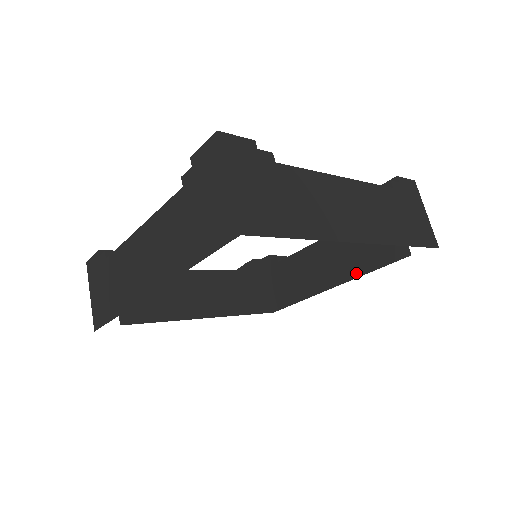
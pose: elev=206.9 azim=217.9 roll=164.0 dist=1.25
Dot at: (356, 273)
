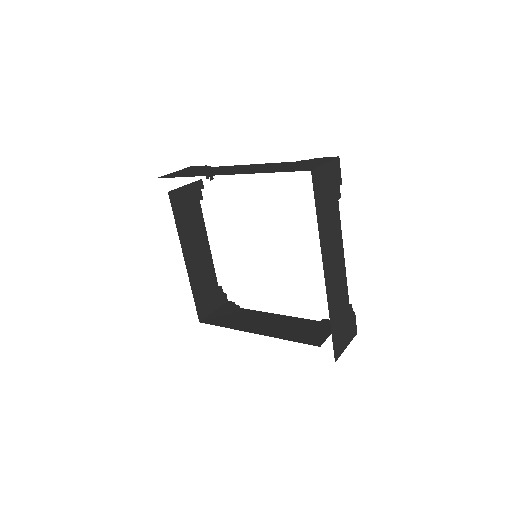
Dot at: occluded
